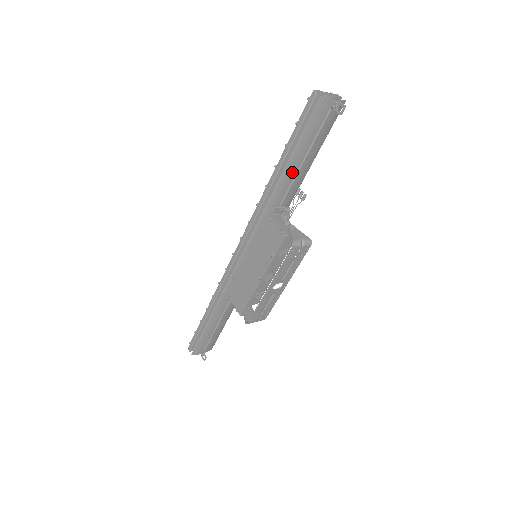
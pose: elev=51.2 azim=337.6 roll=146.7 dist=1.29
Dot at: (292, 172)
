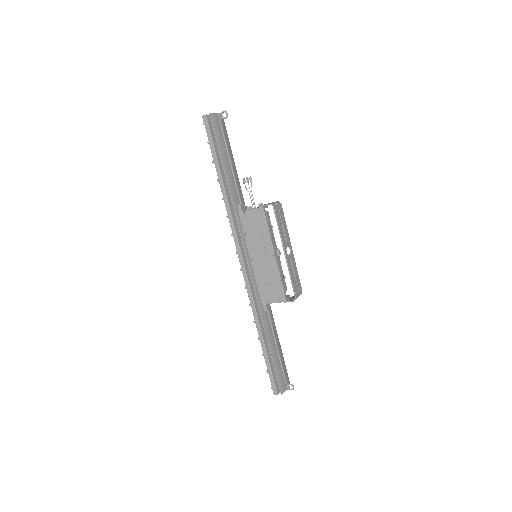
Dot at: (230, 174)
